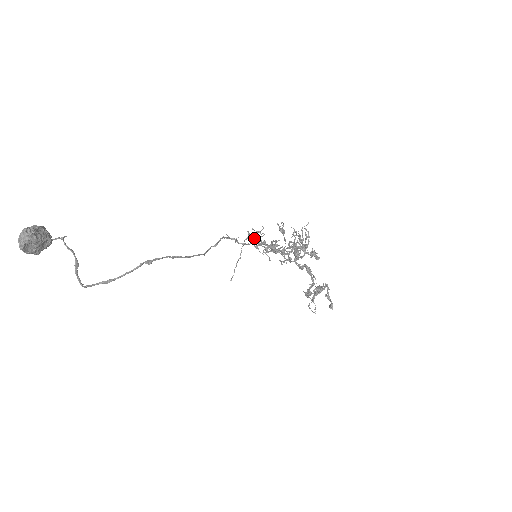
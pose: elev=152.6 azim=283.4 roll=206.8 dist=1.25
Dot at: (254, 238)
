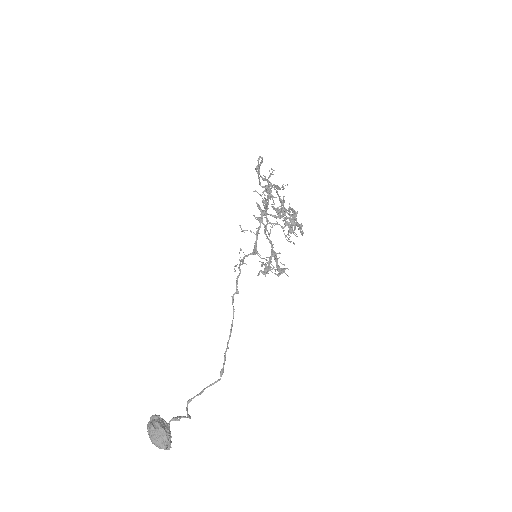
Dot at: (266, 273)
